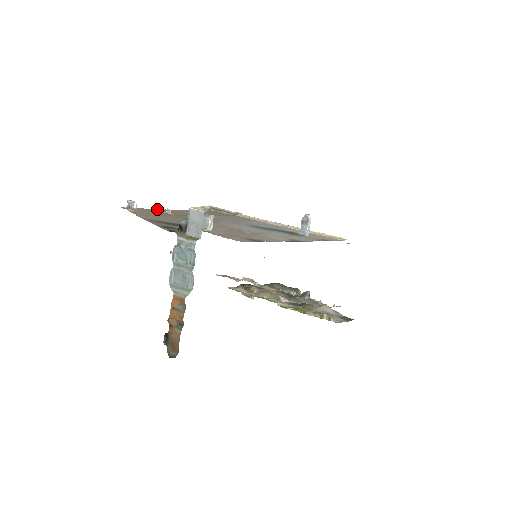
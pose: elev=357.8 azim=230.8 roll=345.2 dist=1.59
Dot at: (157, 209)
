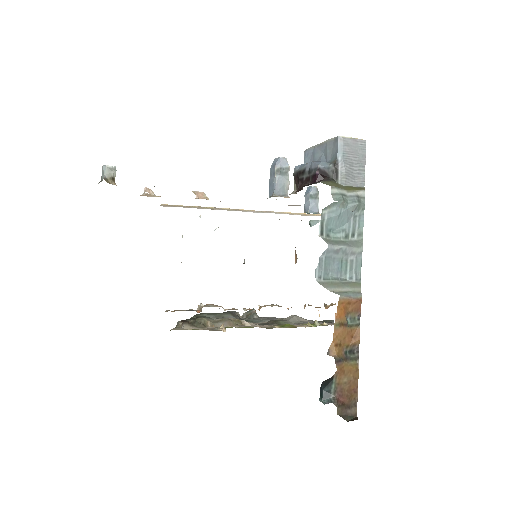
Dot at: occluded
